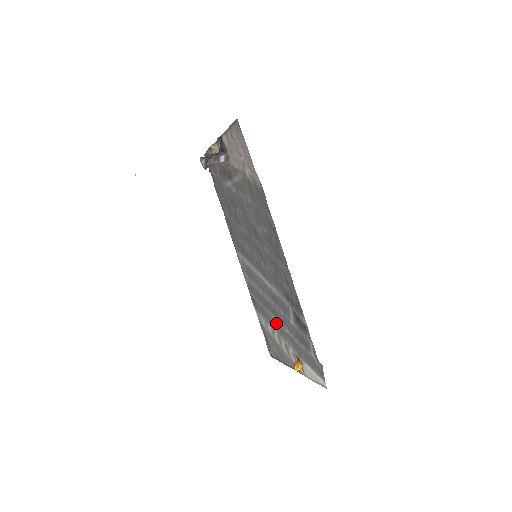
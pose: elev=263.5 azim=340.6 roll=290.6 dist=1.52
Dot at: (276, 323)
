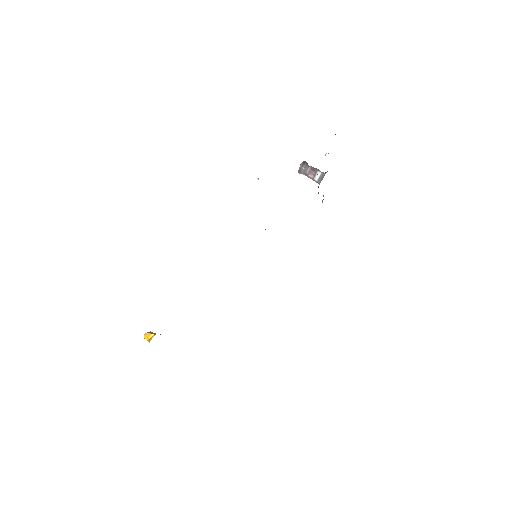
Dot at: occluded
